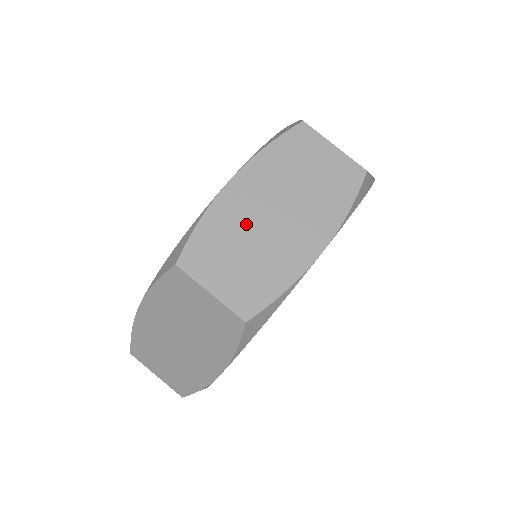
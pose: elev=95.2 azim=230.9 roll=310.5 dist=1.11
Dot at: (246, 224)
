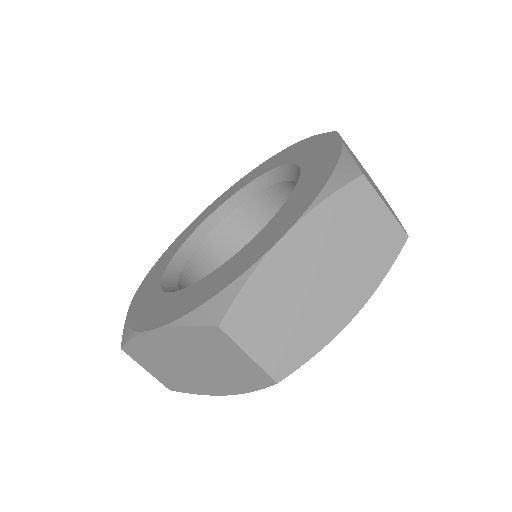
Dot at: (166, 357)
